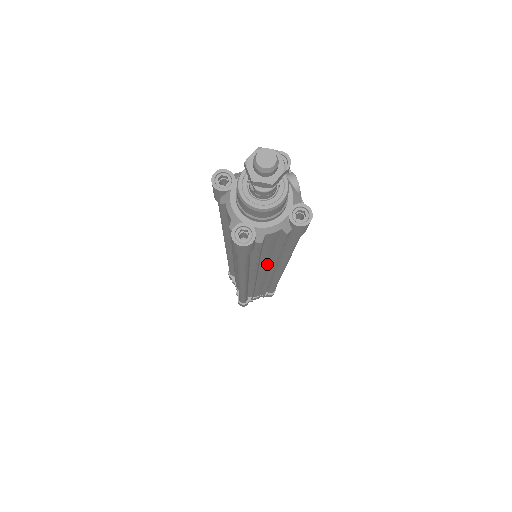
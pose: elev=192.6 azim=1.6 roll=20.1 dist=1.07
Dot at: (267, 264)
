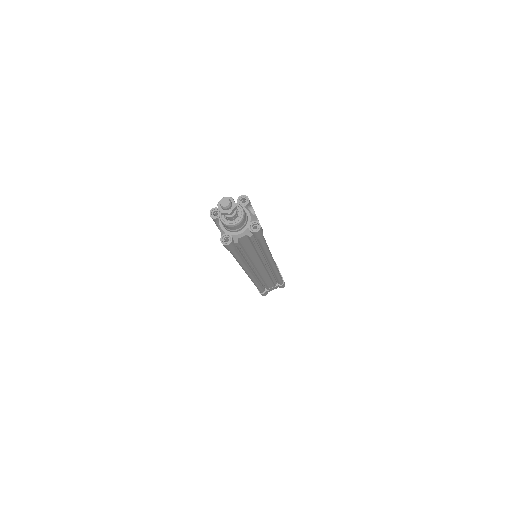
Dot at: (256, 258)
